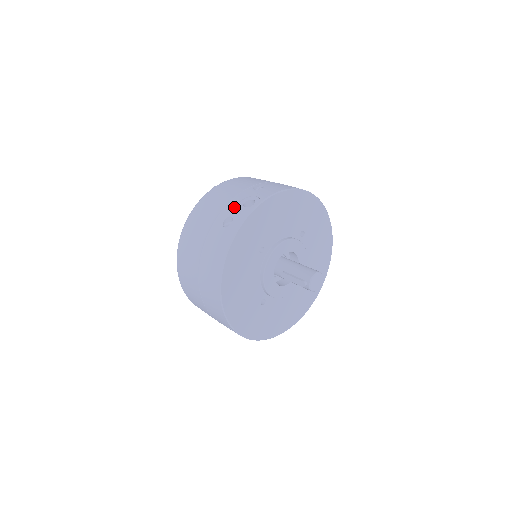
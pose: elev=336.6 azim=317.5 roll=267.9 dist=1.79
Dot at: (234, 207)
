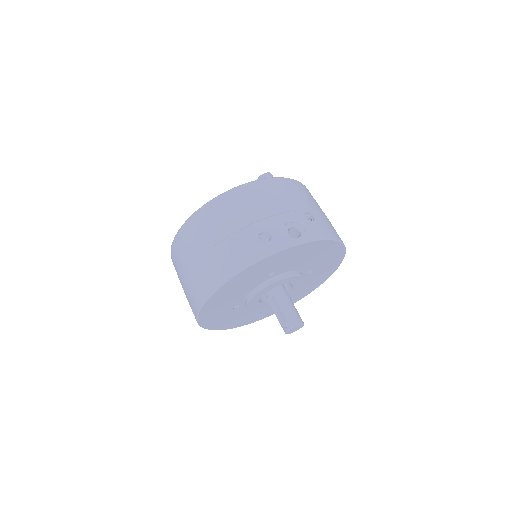
Dot at: (279, 225)
